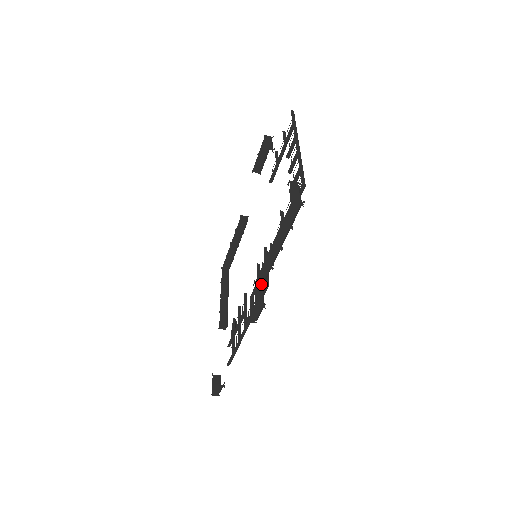
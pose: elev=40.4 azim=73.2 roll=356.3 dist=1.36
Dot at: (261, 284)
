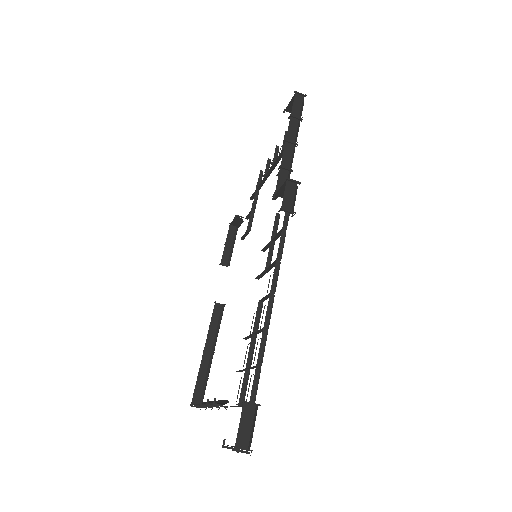
Dot at: (282, 196)
